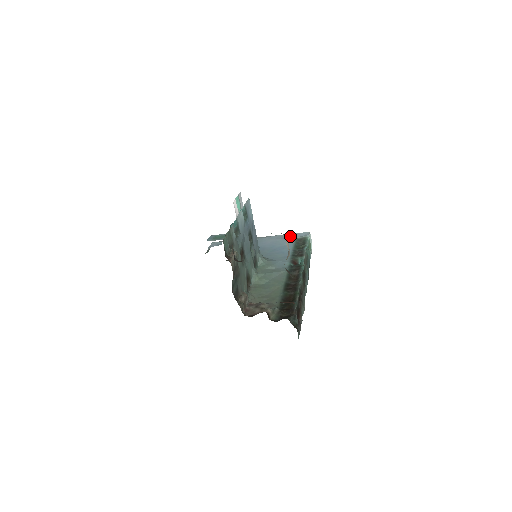
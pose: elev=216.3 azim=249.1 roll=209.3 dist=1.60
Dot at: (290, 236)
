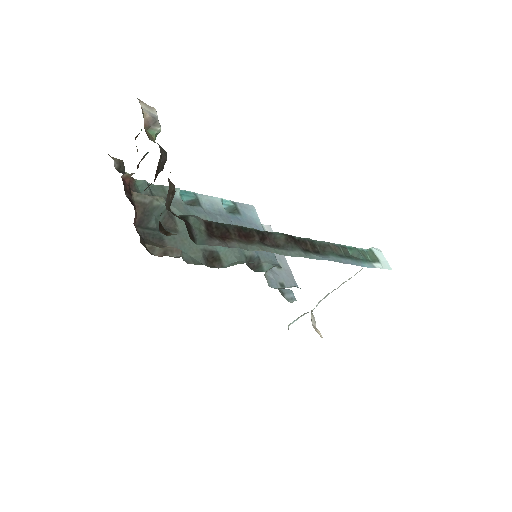
Dot at: occluded
